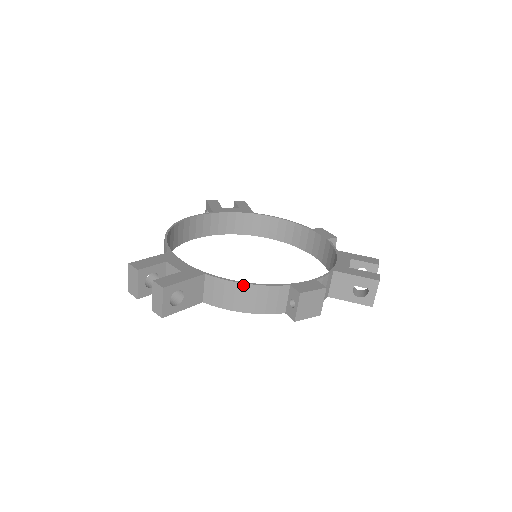
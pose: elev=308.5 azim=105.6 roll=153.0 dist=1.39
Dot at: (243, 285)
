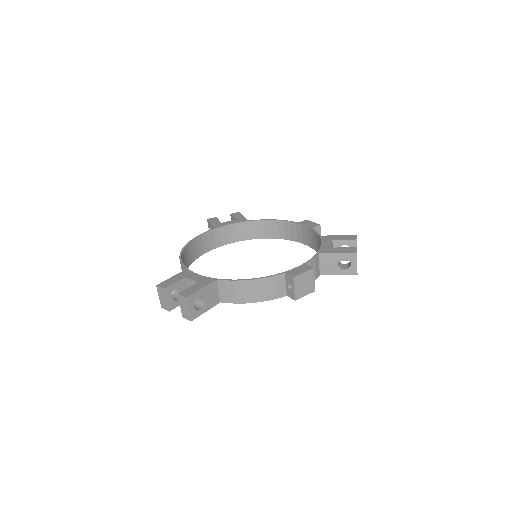
Dot at: (248, 281)
